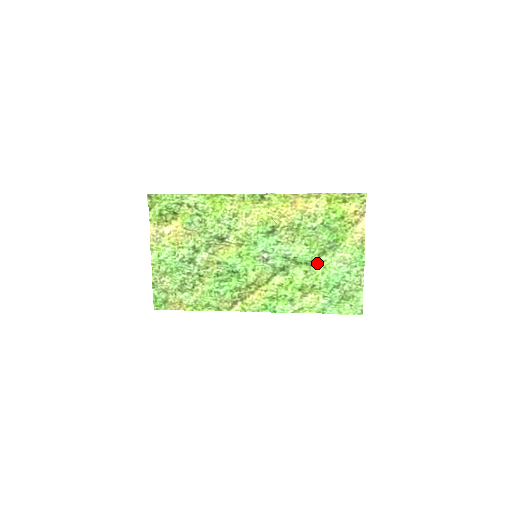
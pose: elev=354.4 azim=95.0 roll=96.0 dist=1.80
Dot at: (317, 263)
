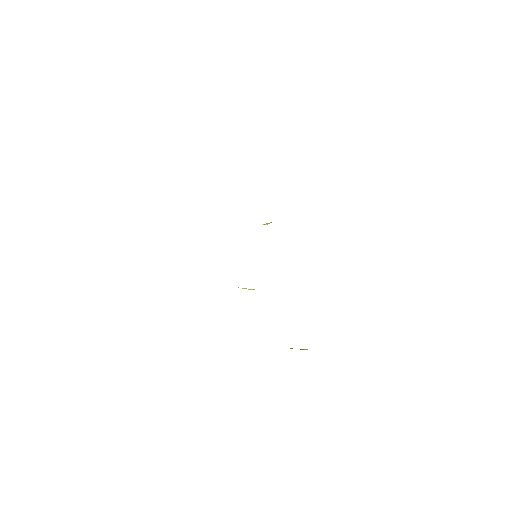
Dot at: occluded
